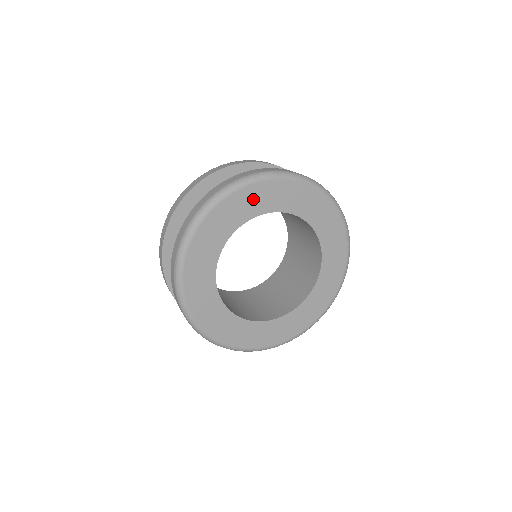
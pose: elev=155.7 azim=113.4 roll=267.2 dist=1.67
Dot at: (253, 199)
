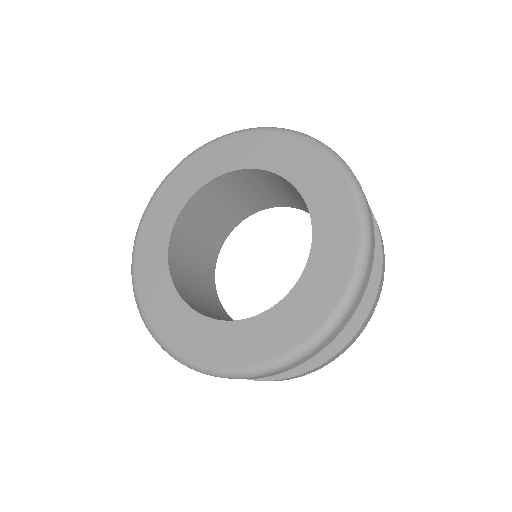
Dot at: (207, 163)
